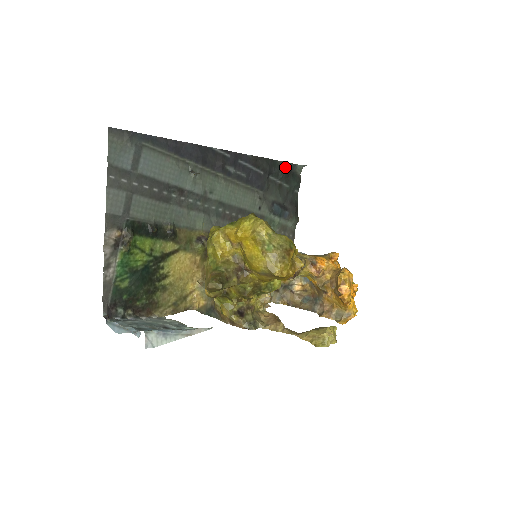
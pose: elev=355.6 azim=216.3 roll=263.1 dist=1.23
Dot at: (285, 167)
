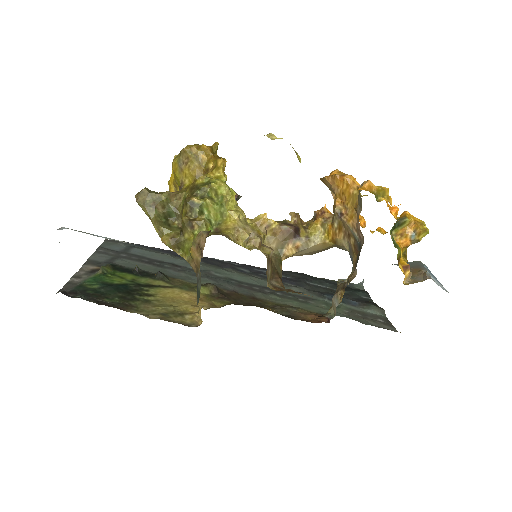
Dot at: (331, 282)
